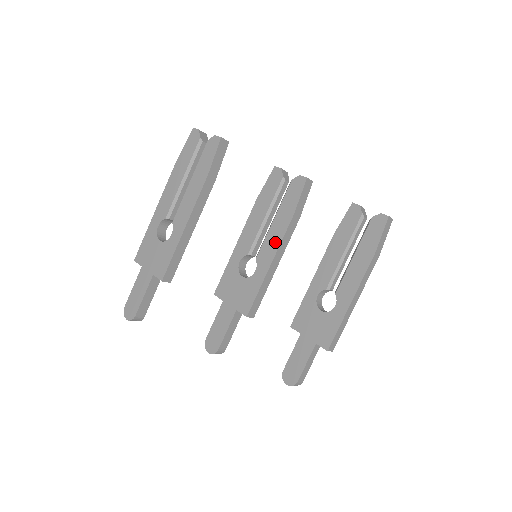
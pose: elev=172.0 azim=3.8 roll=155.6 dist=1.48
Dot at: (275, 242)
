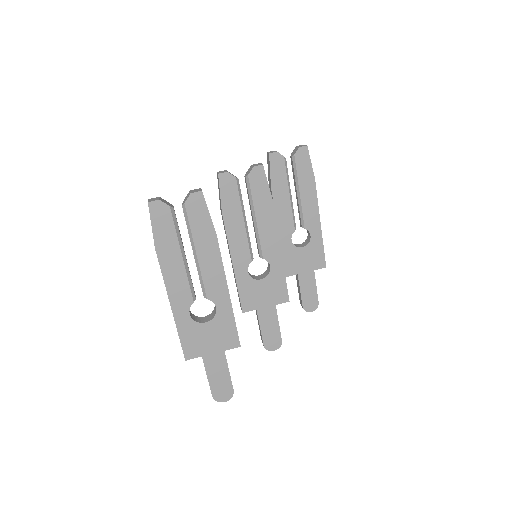
Dot at: (272, 234)
